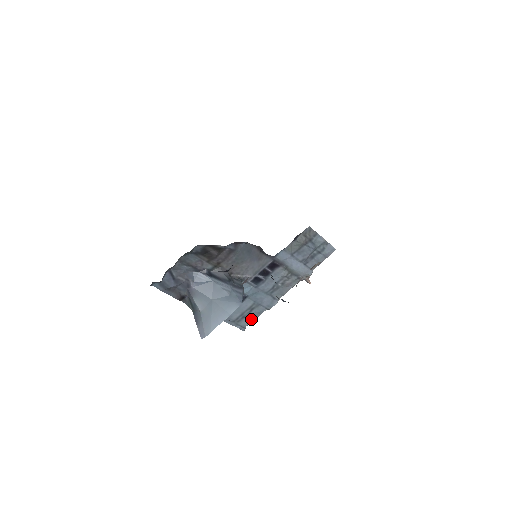
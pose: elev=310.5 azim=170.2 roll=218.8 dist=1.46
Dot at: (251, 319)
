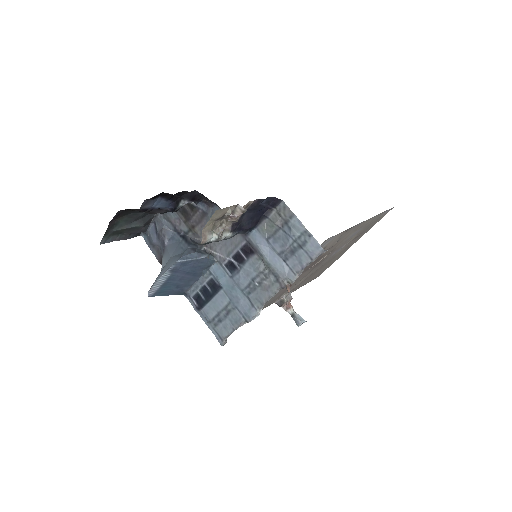
Dot at: (228, 328)
